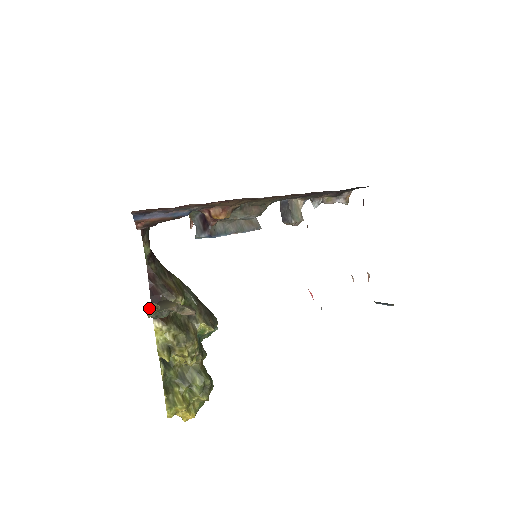
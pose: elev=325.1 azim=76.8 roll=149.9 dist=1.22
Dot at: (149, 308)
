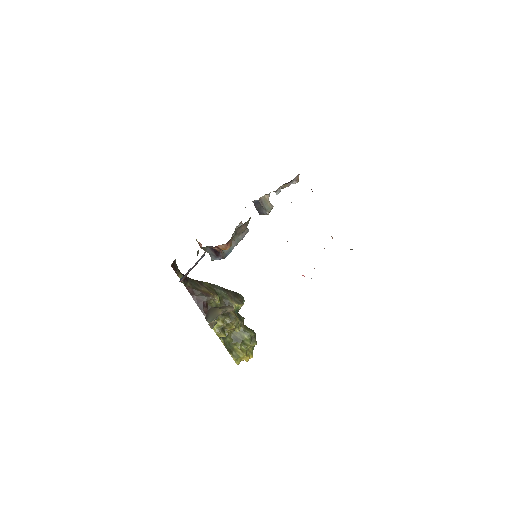
Dot at: (211, 325)
